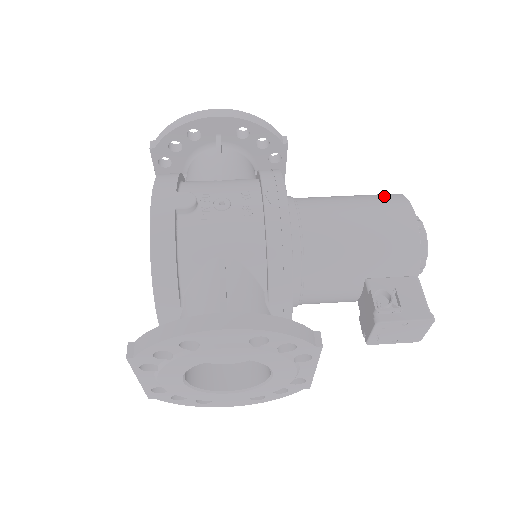
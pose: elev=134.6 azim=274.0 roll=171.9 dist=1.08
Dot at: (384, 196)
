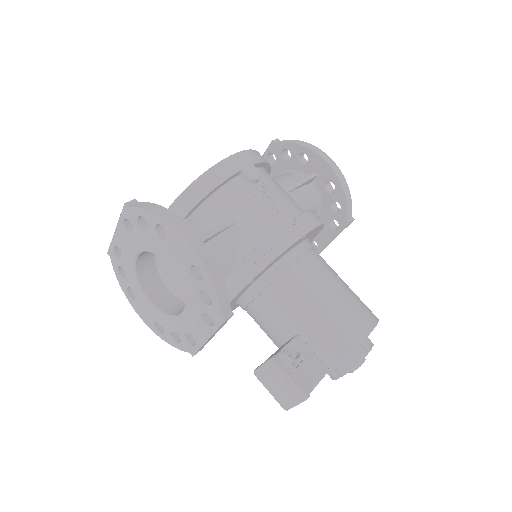
Dot at: (366, 307)
